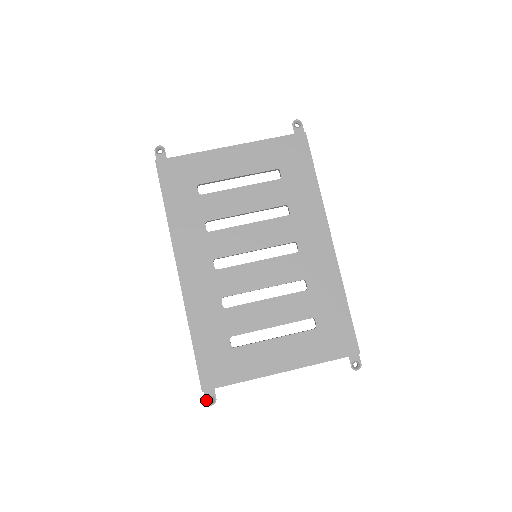
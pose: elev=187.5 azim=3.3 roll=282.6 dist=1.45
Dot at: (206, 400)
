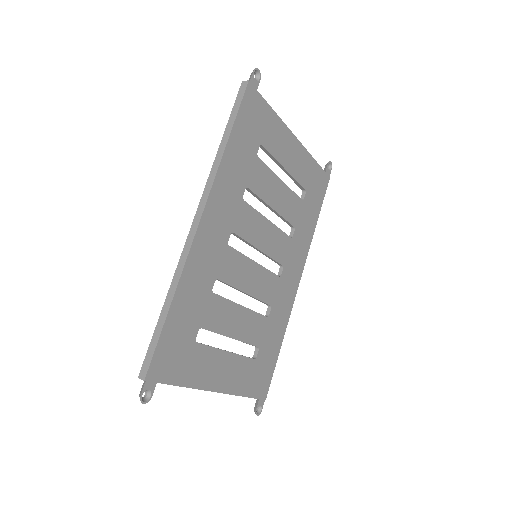
Dot at: (142, 394)
